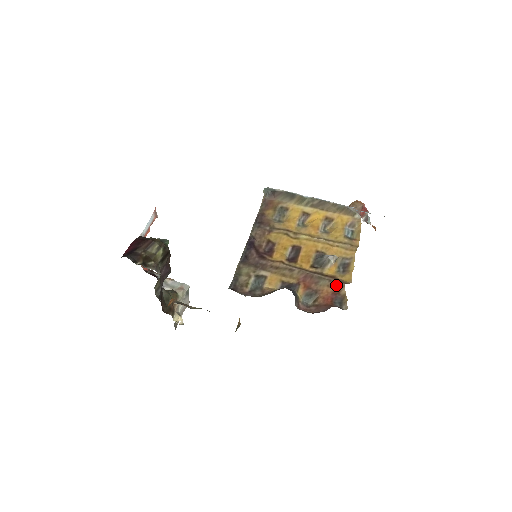
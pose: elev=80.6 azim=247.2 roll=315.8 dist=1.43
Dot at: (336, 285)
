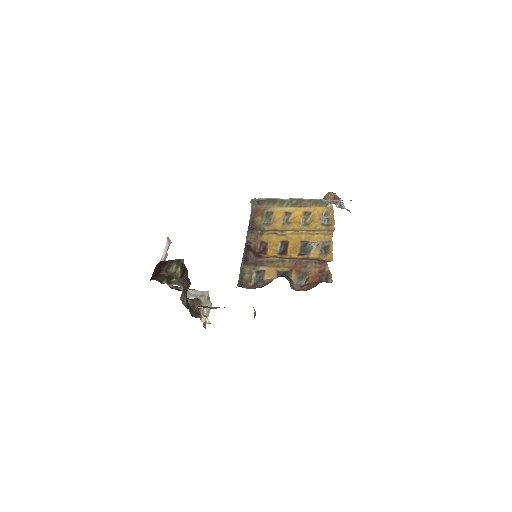
Dot at: (321, 265)
